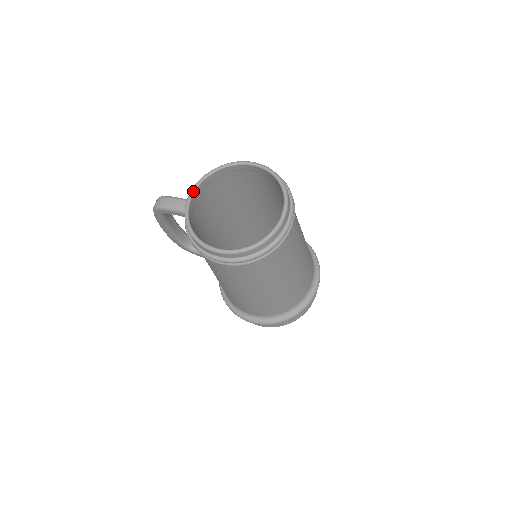
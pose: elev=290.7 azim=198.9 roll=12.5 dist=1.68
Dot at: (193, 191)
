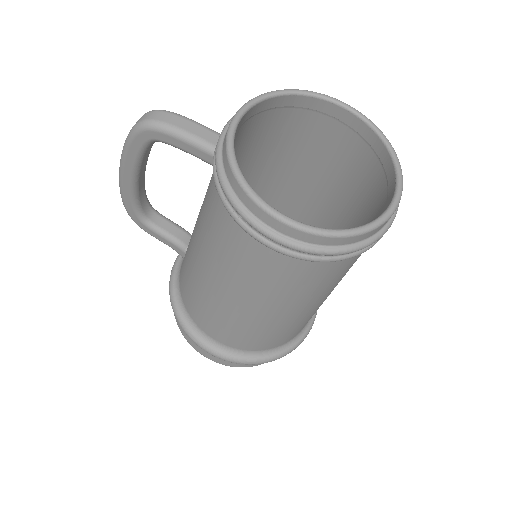
Dot at: (243, 111)
